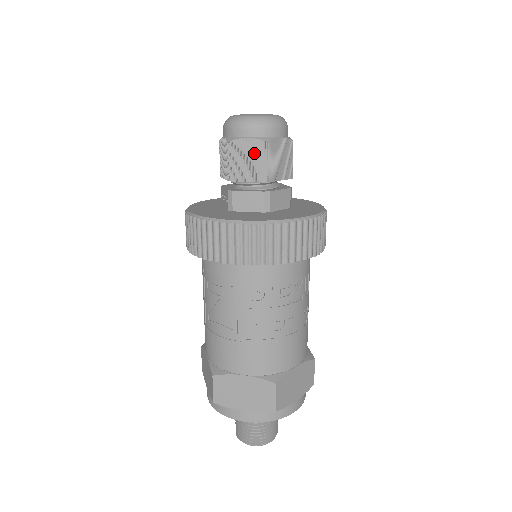
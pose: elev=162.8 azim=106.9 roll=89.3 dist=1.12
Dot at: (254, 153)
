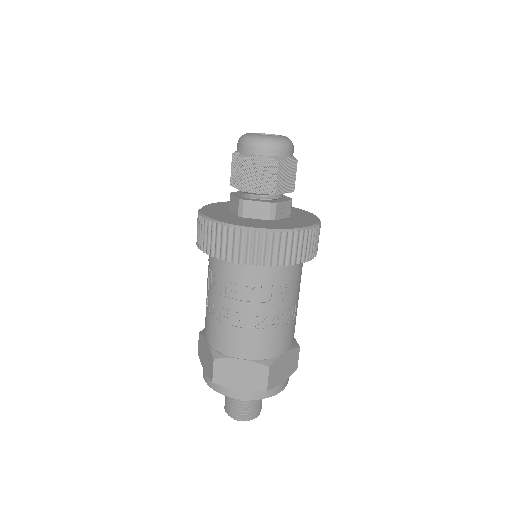
Dot at: (239, 165)
